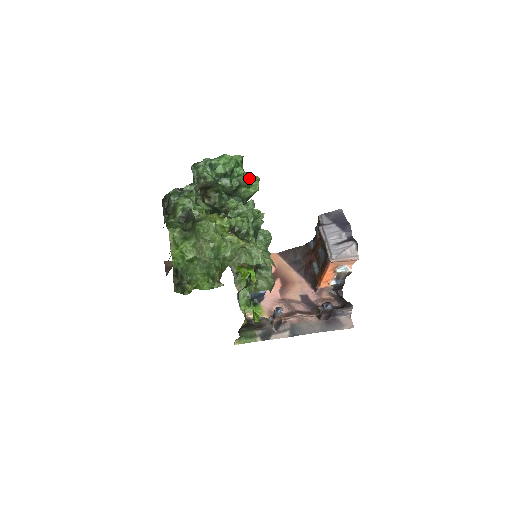
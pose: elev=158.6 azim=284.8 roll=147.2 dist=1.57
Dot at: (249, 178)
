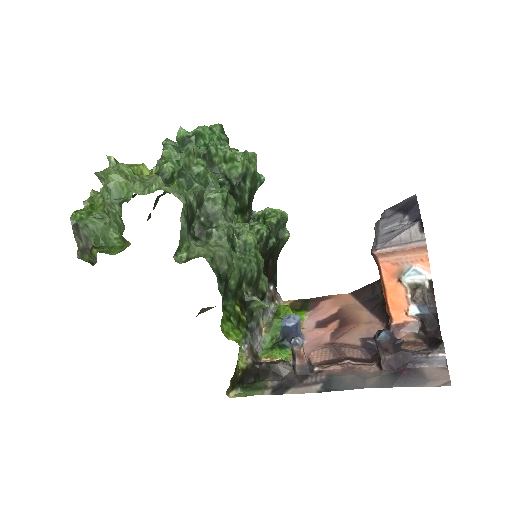
Dot at: (234, 150)
